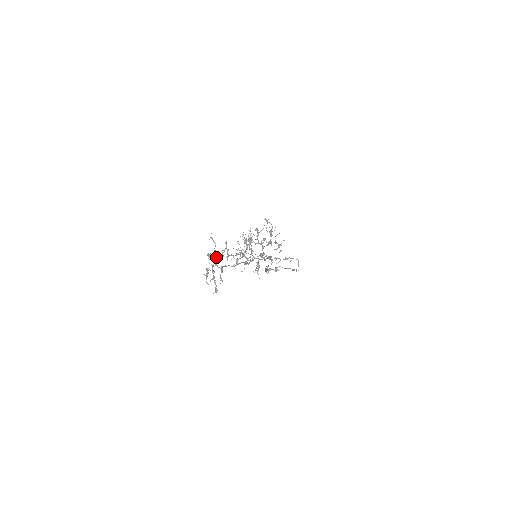
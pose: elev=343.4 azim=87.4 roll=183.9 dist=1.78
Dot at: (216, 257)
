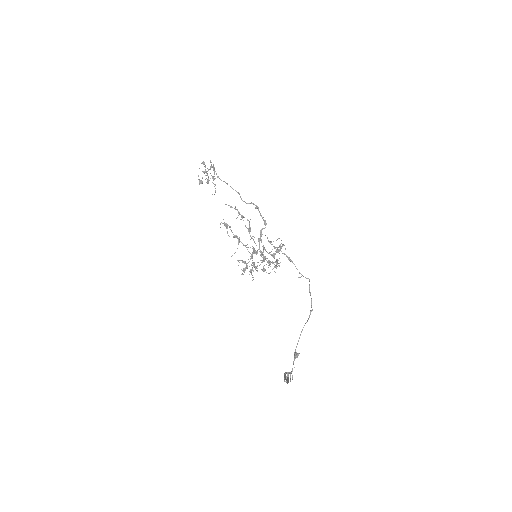
Dot at: (213, 183)
